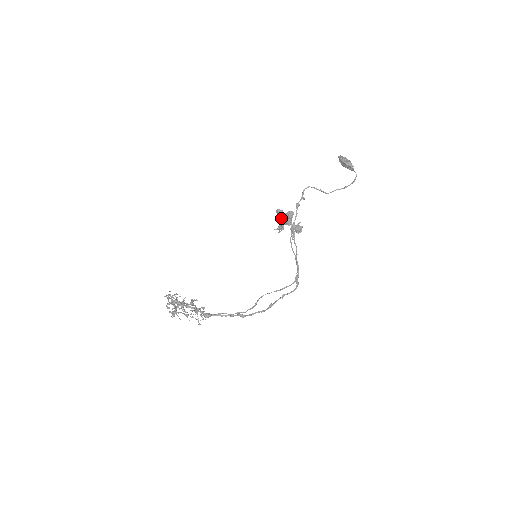
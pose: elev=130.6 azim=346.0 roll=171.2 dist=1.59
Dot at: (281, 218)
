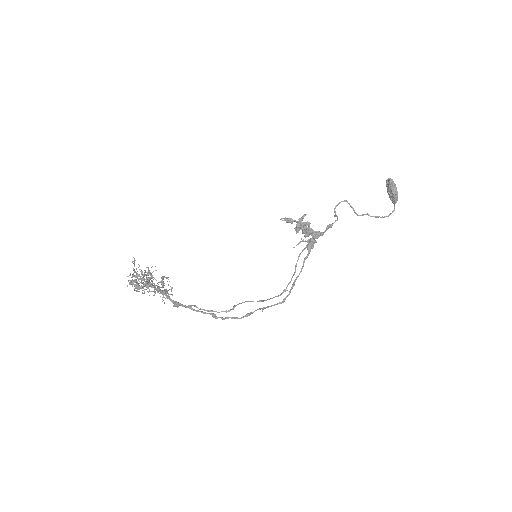
Dot at: occluded
